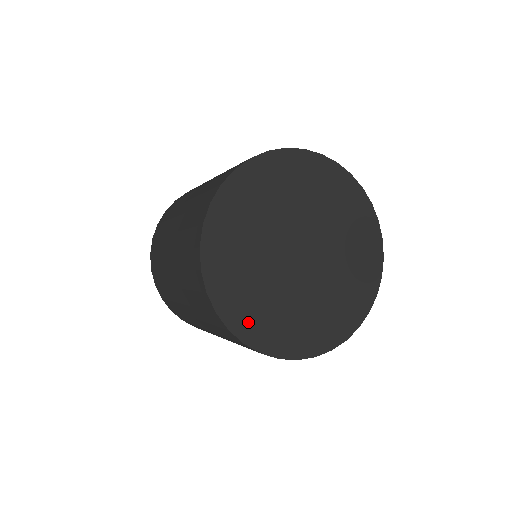
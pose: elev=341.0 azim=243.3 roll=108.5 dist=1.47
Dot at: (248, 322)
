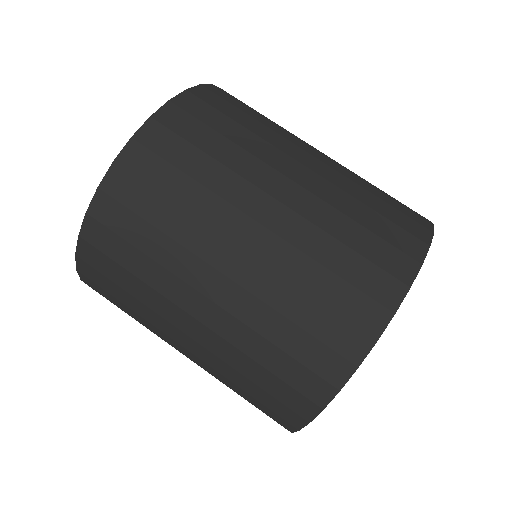
Dot at: occluded
